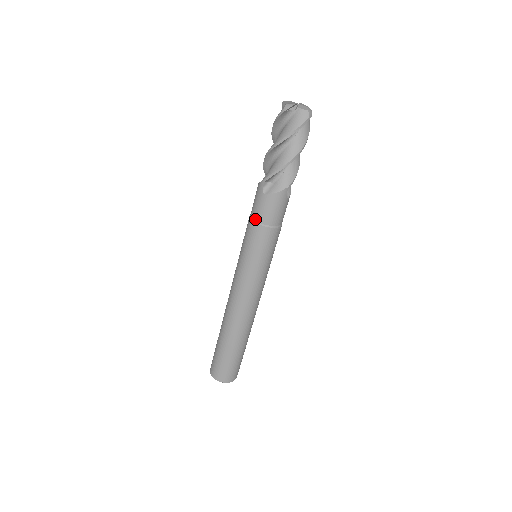
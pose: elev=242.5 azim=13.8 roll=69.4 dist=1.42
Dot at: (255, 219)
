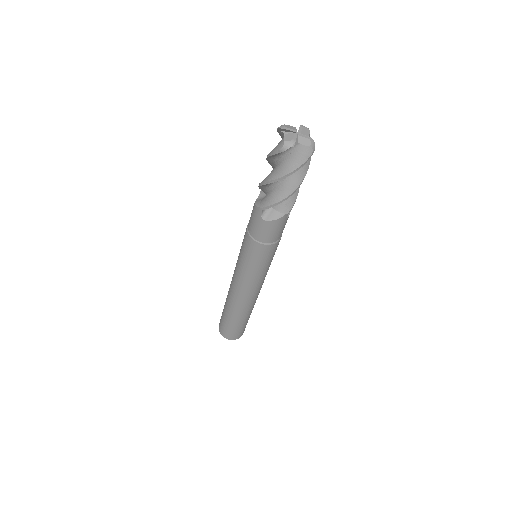
Dot at: (254, 238)
